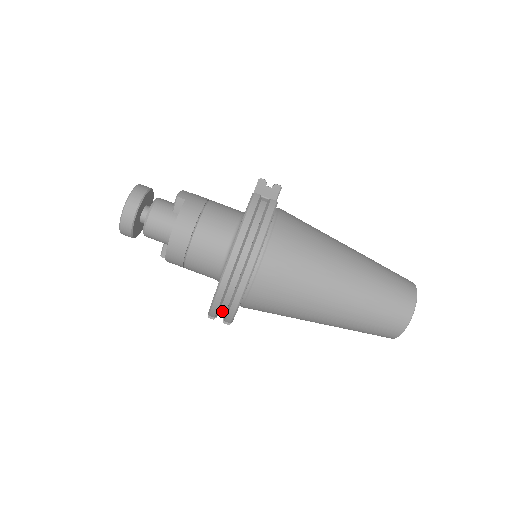
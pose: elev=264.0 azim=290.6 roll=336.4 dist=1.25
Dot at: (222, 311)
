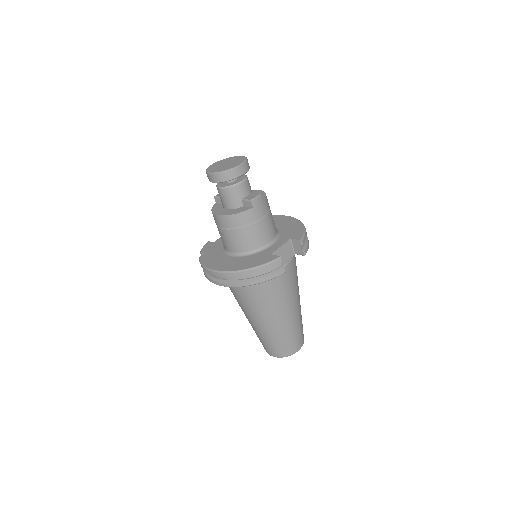
Dot at: occluded
